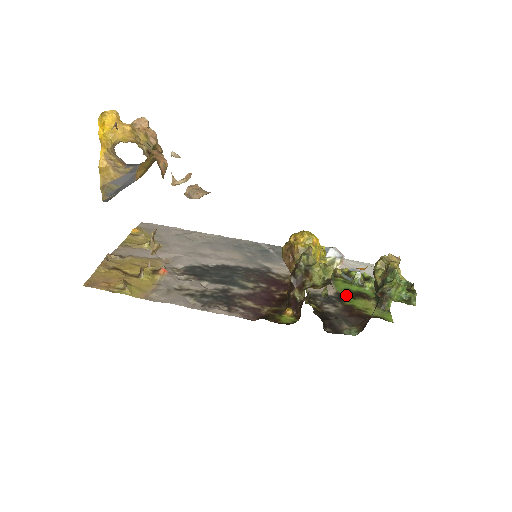
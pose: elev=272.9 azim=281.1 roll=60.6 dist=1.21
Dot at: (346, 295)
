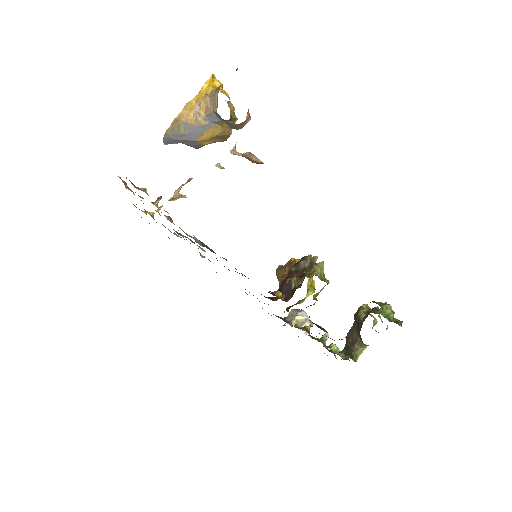
Dot at: occluded
